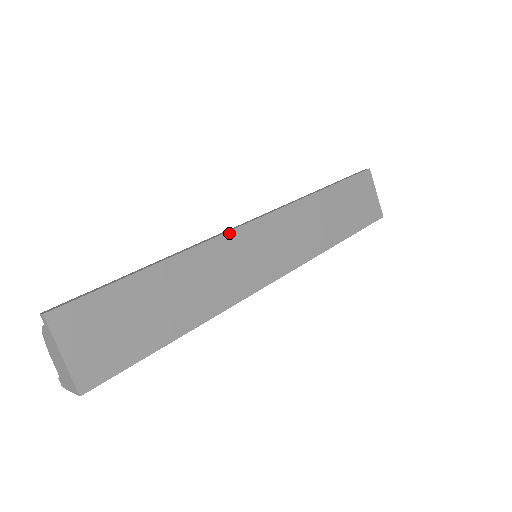
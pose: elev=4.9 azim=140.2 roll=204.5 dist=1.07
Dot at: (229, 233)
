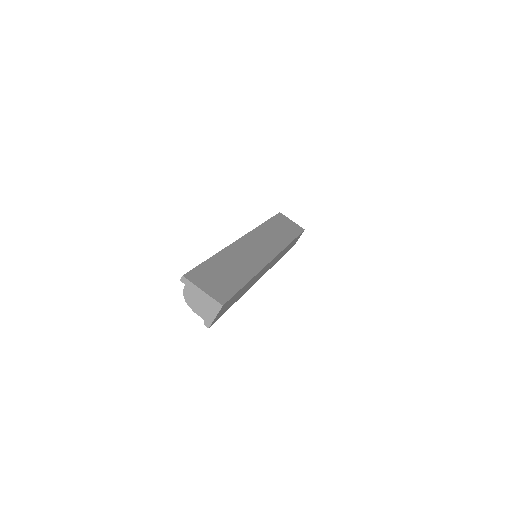
Dot at: (236, 242)
